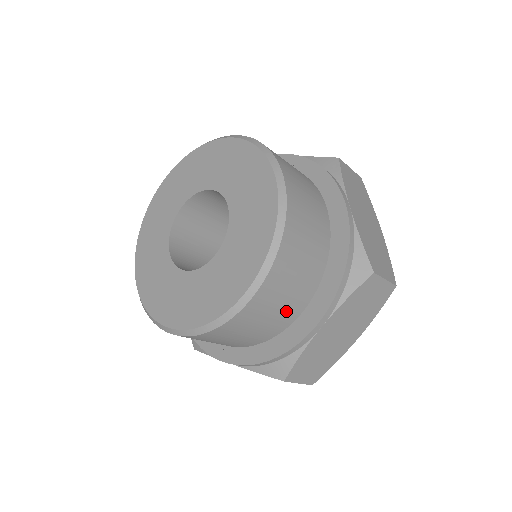
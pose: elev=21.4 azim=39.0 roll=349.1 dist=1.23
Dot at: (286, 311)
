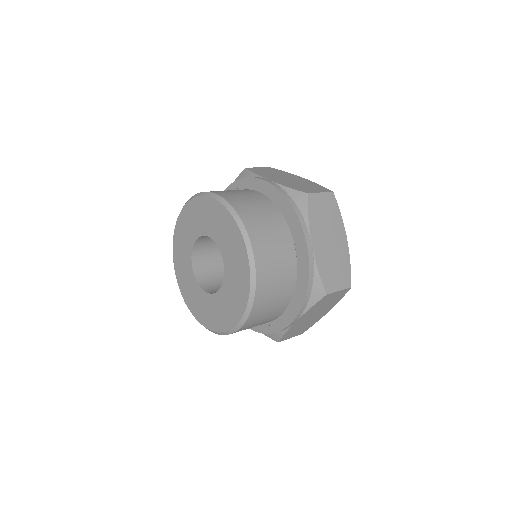
Dot at: (269, 318)
